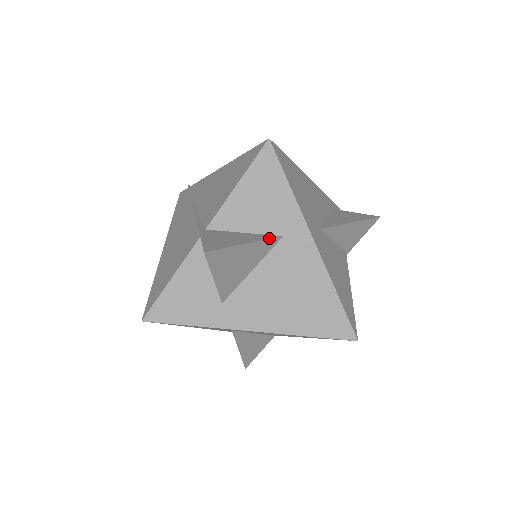
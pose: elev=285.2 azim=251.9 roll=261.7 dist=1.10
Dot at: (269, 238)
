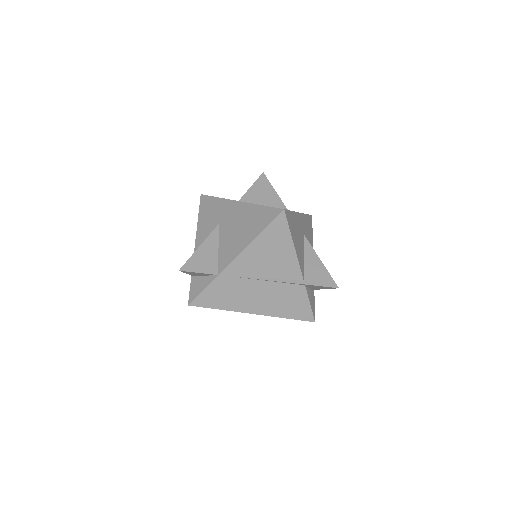
Dot at: (283, 204)
